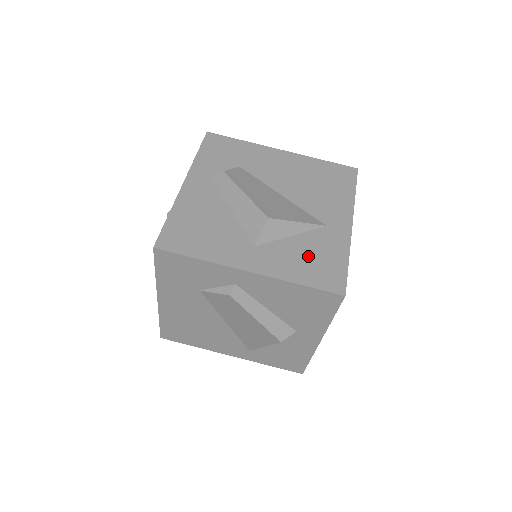
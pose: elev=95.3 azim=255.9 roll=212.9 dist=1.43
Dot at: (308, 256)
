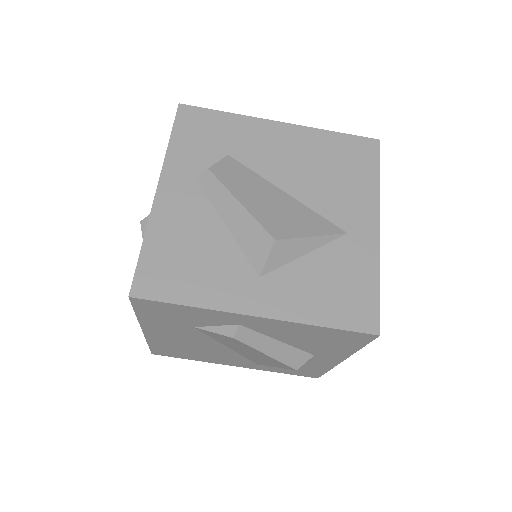
Dot at: (329, 282)
